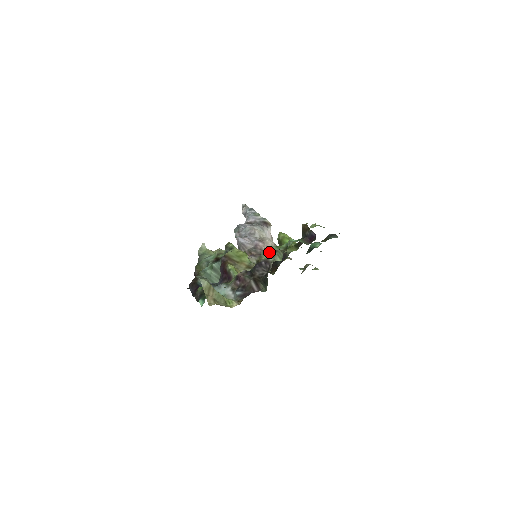
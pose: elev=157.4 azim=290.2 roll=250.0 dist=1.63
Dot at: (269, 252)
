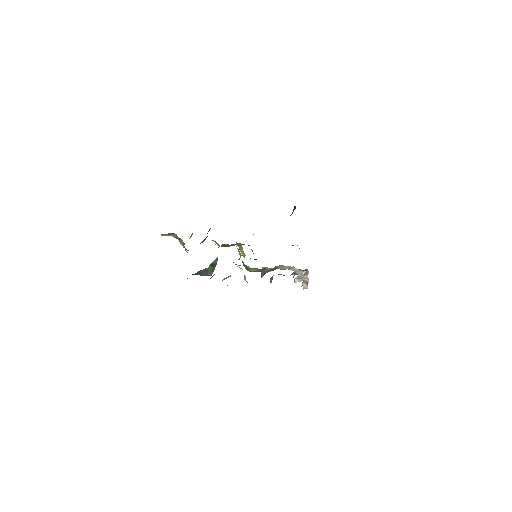
Dot at: occluded
